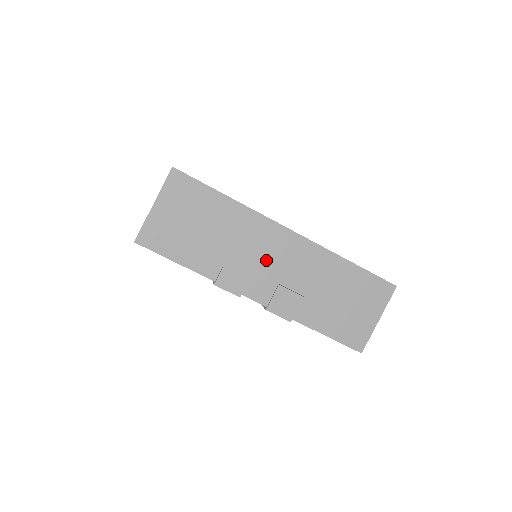
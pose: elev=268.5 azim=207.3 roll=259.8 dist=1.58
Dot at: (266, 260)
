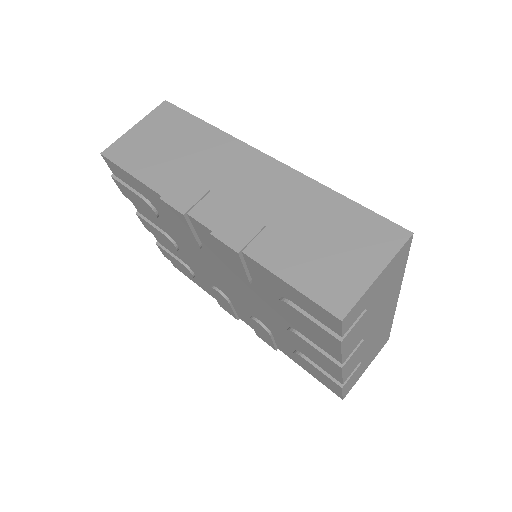
Dot at: (229, 182)
